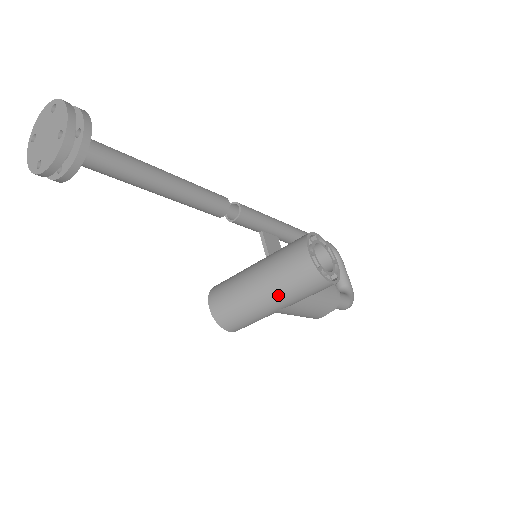
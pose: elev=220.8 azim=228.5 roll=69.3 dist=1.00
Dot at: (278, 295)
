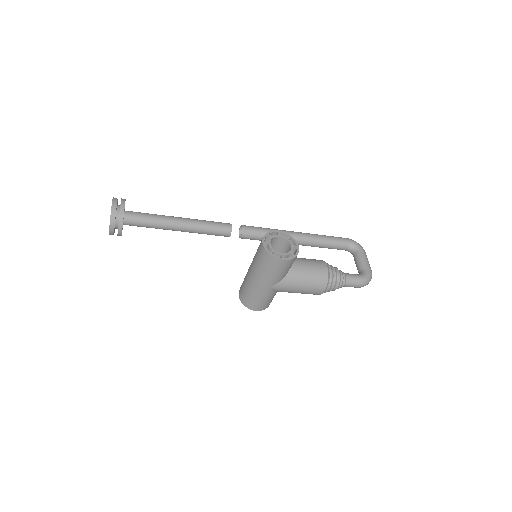
Dot at: (260, 276)
